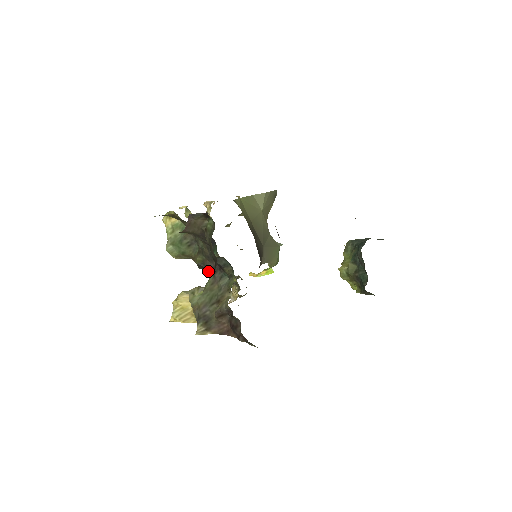
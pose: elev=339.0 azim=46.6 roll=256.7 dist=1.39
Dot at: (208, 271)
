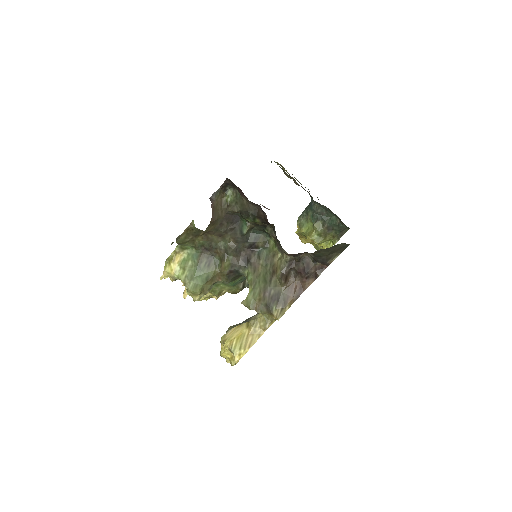
Dot at: (241, 268)
